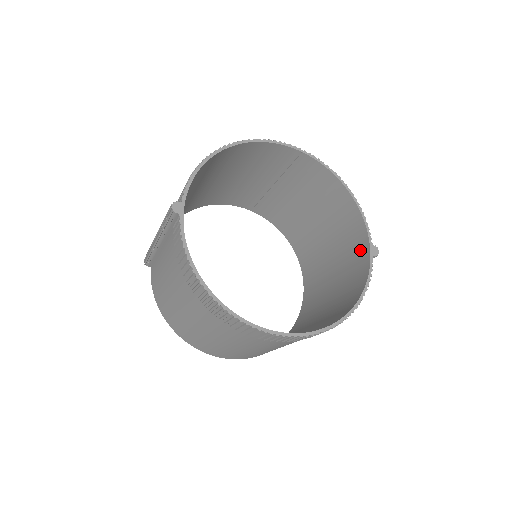
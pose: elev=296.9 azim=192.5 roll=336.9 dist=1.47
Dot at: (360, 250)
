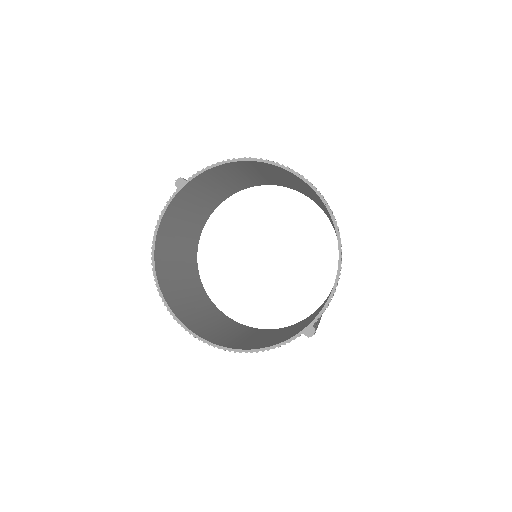
Dot at: occluded
